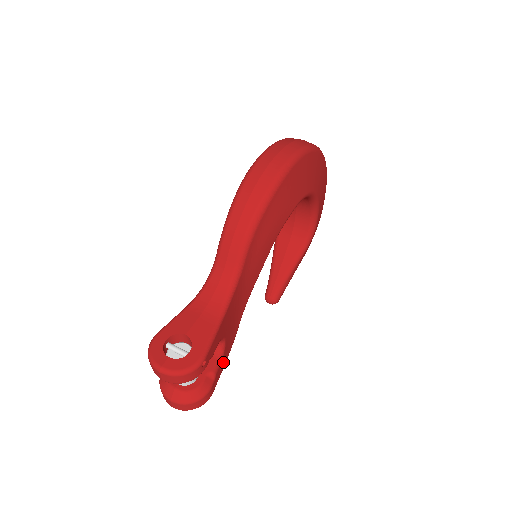
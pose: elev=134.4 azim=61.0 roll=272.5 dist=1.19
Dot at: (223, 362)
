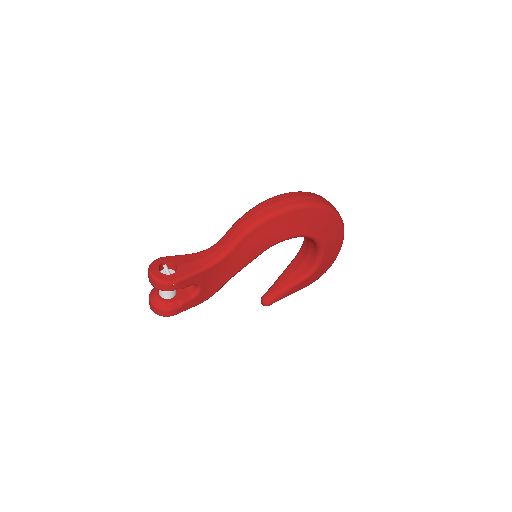
Dot at: (194, 302)
